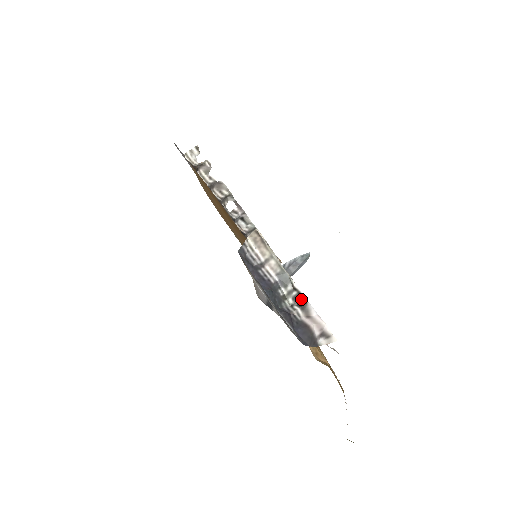
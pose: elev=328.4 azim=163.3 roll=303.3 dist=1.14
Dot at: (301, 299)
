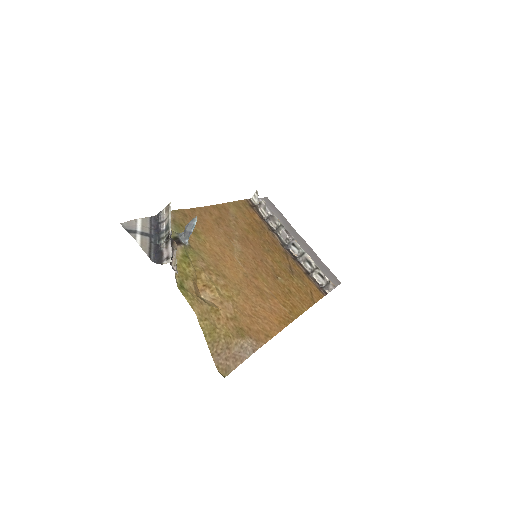
Dot at: (168, 238)
